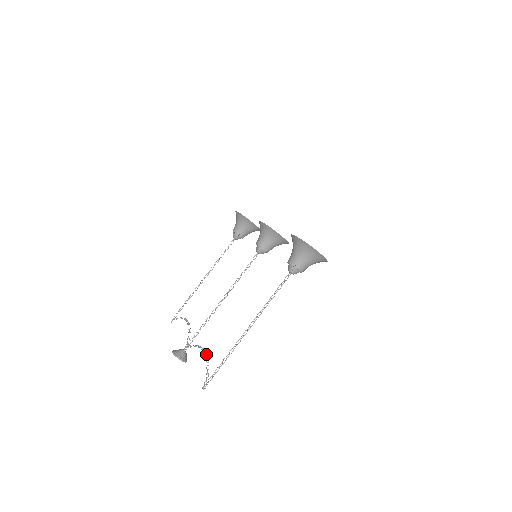
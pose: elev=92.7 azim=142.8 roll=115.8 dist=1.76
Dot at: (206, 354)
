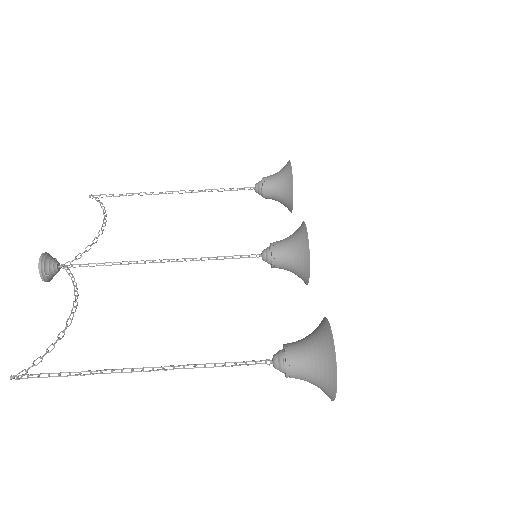
Dot at: (71, 319)
